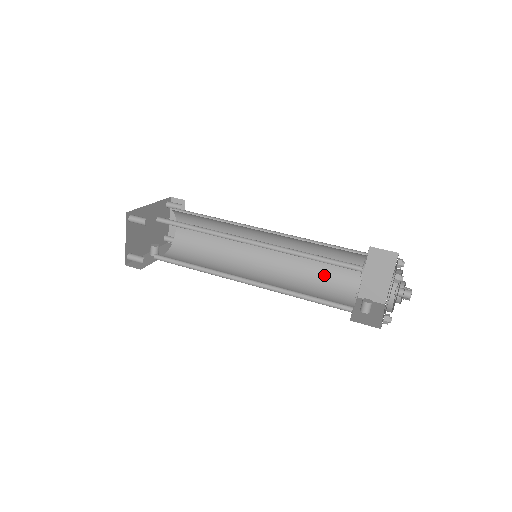
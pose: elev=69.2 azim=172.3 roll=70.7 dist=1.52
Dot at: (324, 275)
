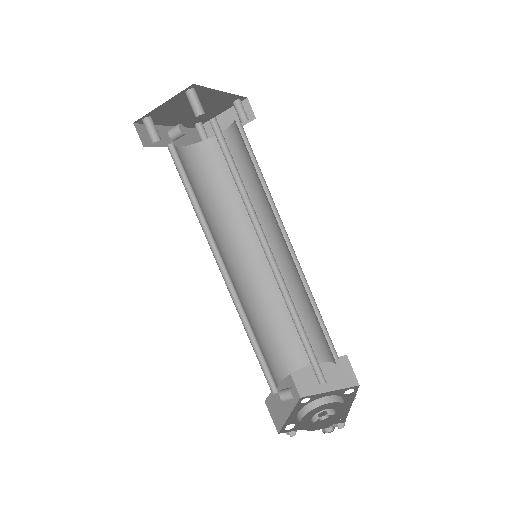
Dot at: (287, 328)
